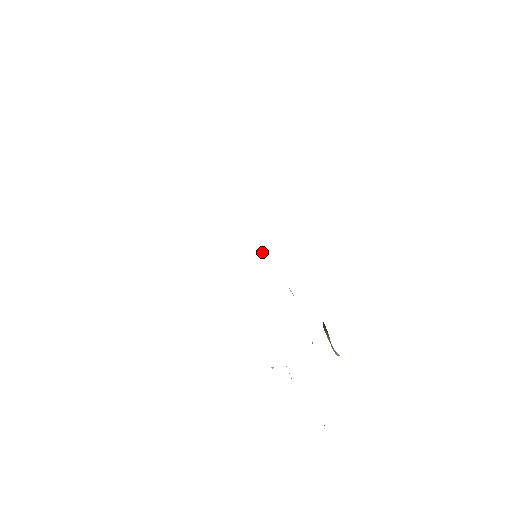
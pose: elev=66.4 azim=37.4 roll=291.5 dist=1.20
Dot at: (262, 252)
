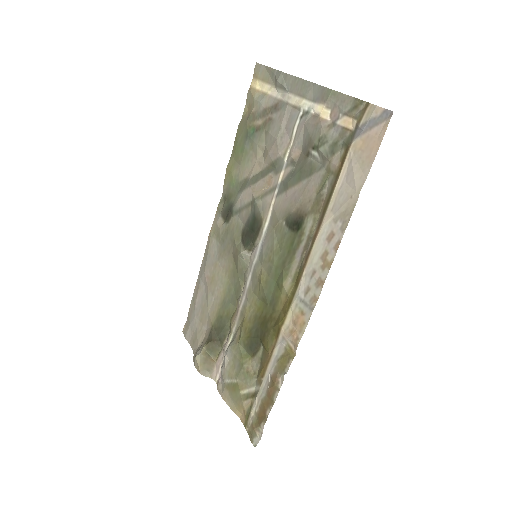
Dot at: (244, 253)
